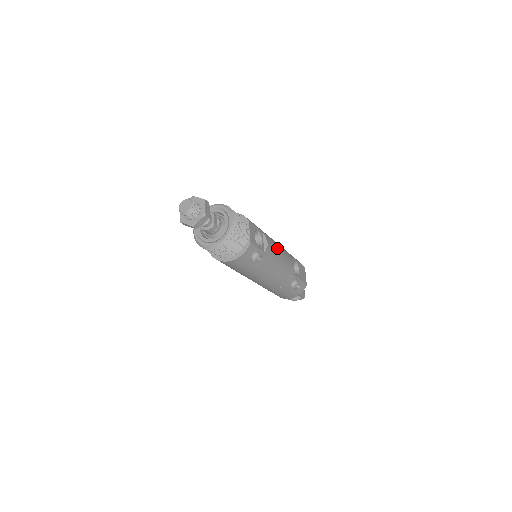
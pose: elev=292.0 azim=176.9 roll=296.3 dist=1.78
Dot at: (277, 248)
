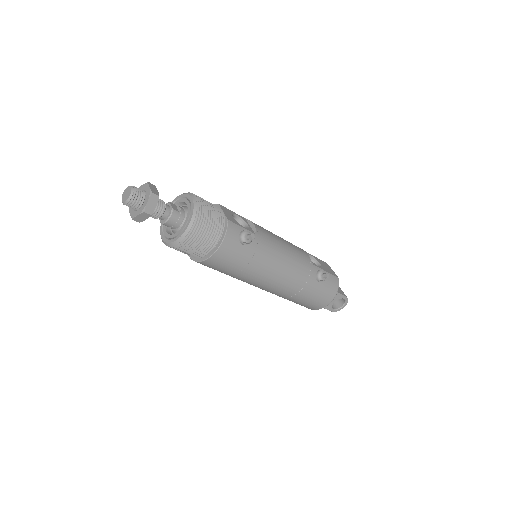
Dot at: (273, 234)
